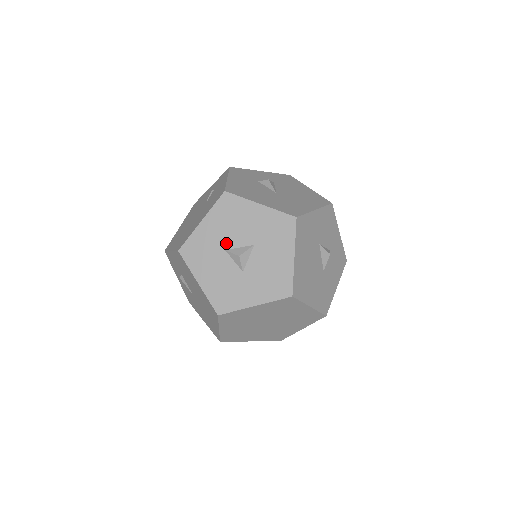
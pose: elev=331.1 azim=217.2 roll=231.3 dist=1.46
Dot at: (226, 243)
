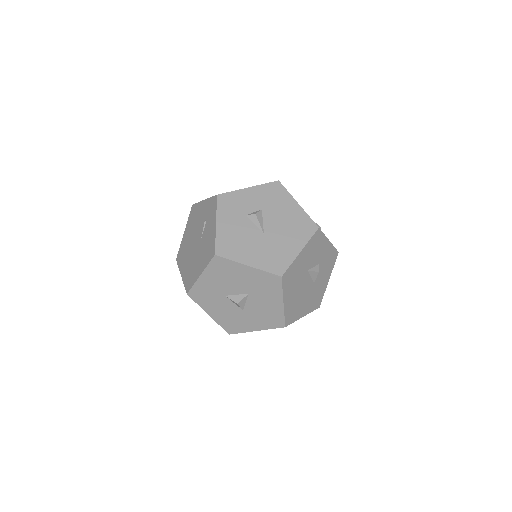
Dot at: (225, 291)
